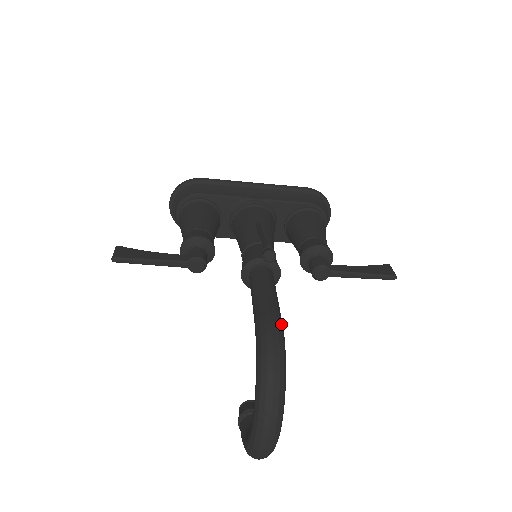
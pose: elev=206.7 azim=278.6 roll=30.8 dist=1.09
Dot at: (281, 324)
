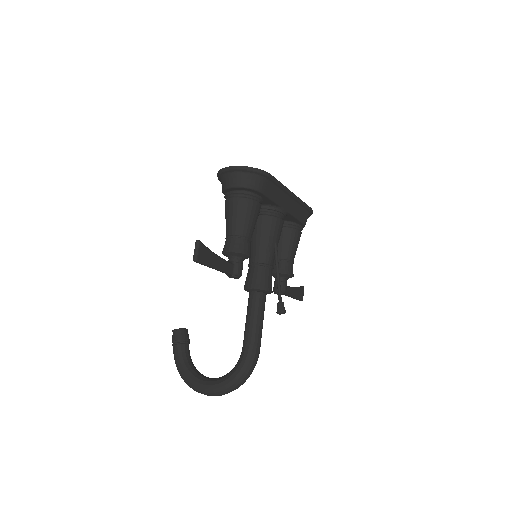
Dot at: (259, 353)
